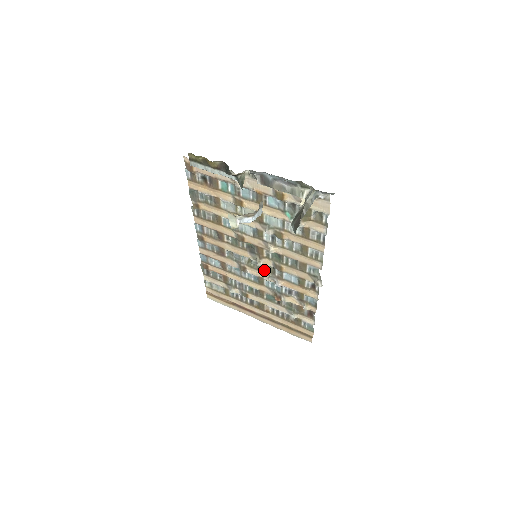
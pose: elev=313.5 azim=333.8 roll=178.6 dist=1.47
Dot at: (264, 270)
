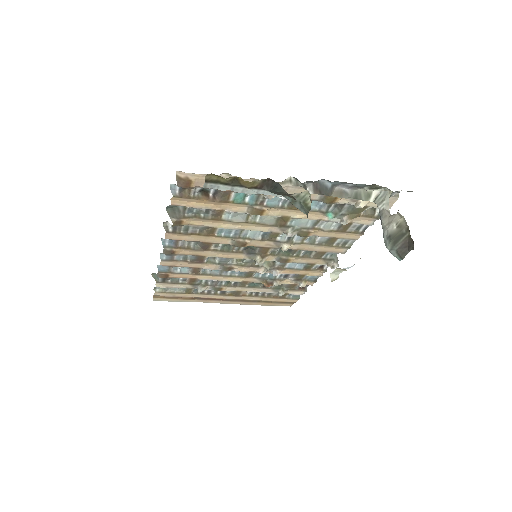
Dot at: (260, 265)
